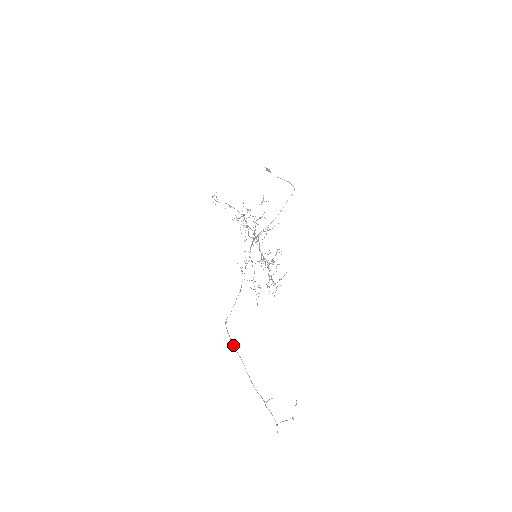
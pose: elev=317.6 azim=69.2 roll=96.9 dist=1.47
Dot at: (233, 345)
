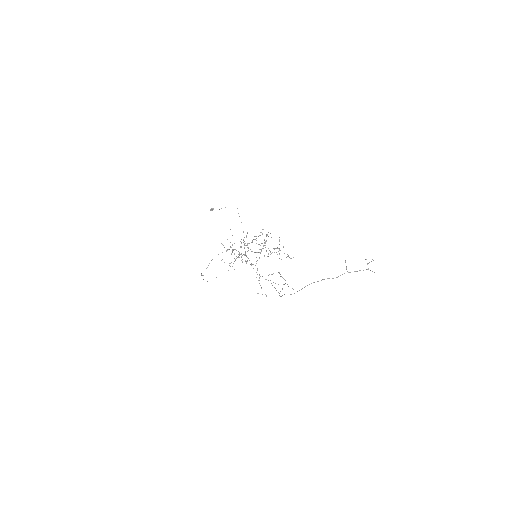
Dot at: (297, 291)
